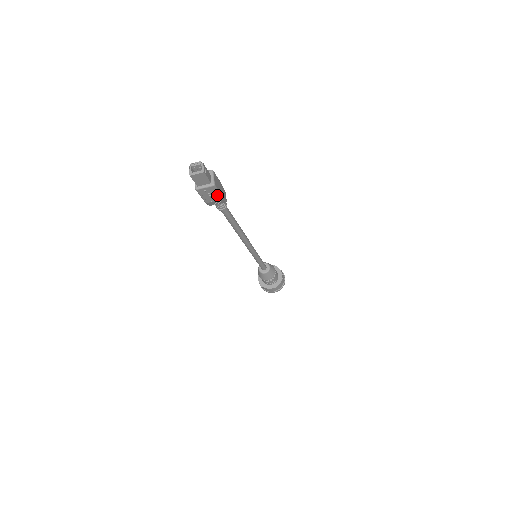
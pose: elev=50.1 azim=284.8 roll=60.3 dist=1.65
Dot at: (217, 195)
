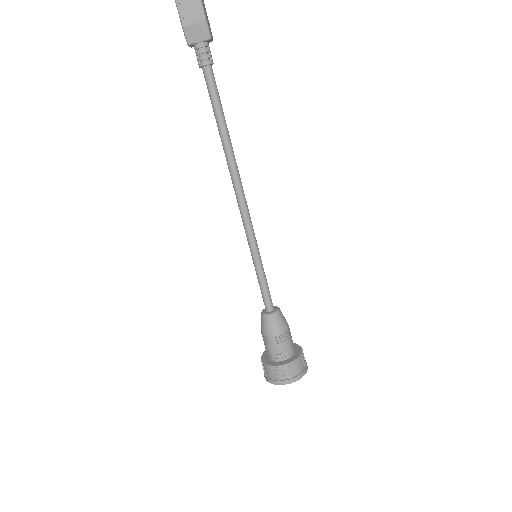
Dot at: (198, 8)
